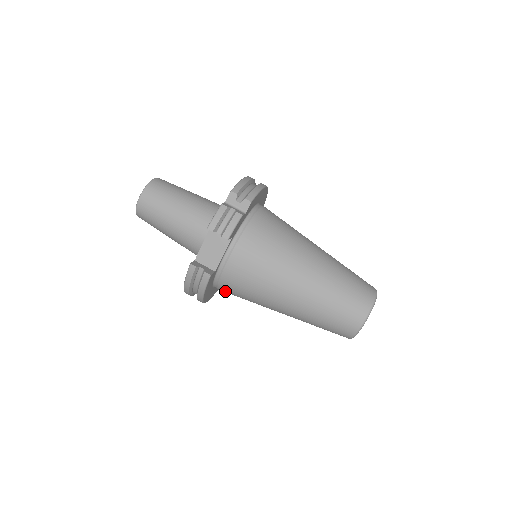
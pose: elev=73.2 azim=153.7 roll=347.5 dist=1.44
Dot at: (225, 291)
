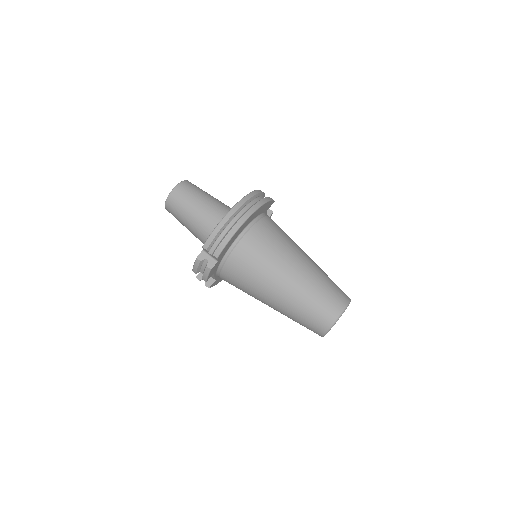
Dot at: occluded
